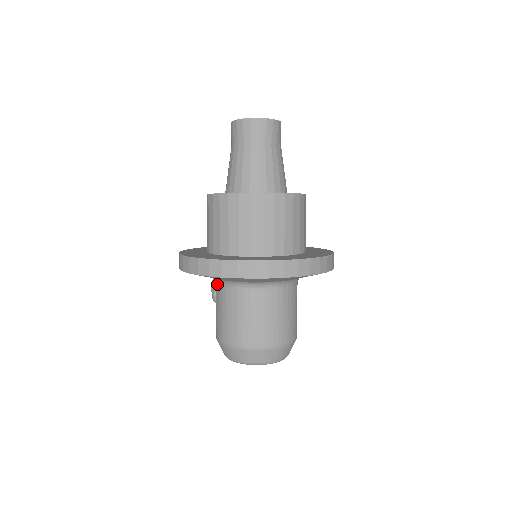
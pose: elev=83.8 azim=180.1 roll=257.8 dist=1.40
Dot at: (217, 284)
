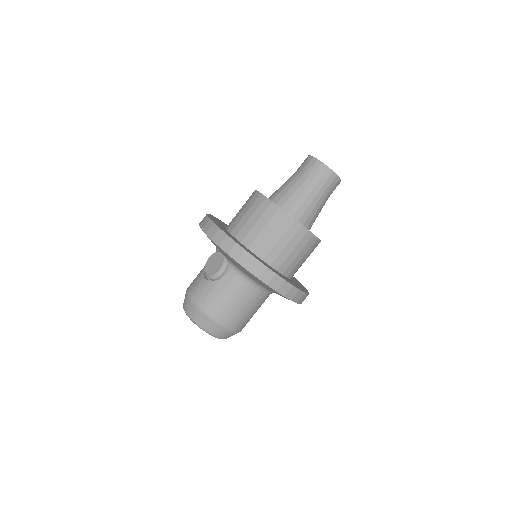
Dot at: (233, 271)
